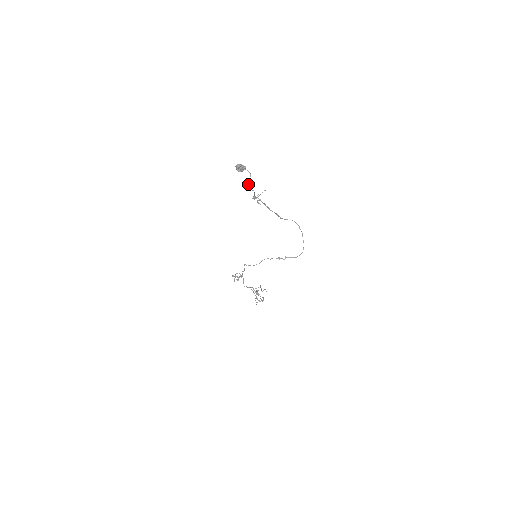
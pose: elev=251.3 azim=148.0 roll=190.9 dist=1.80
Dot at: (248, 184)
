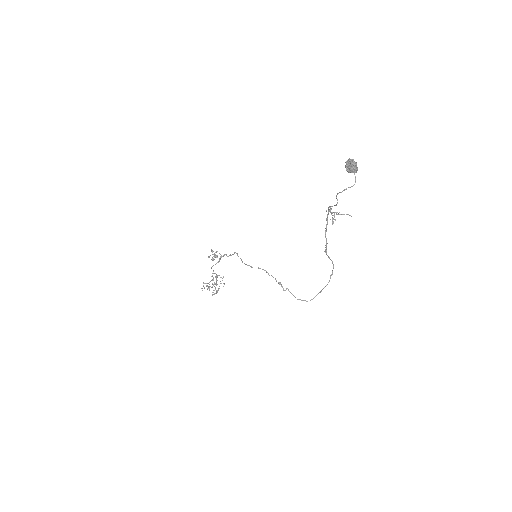
Dot at: occluded
